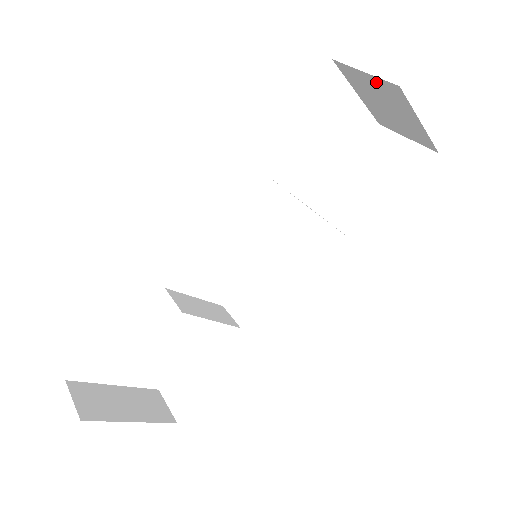
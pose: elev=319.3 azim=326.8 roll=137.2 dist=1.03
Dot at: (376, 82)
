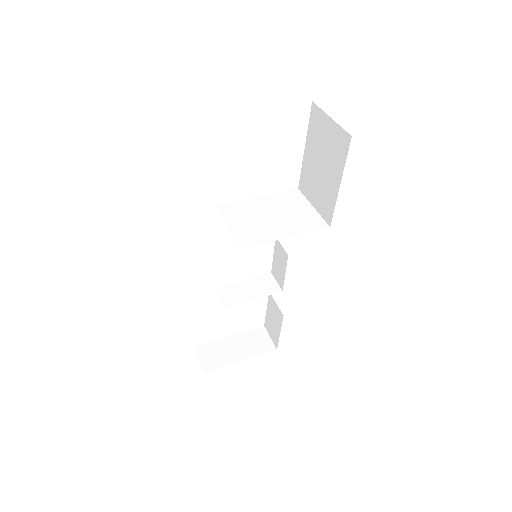
Dot at: occluded
